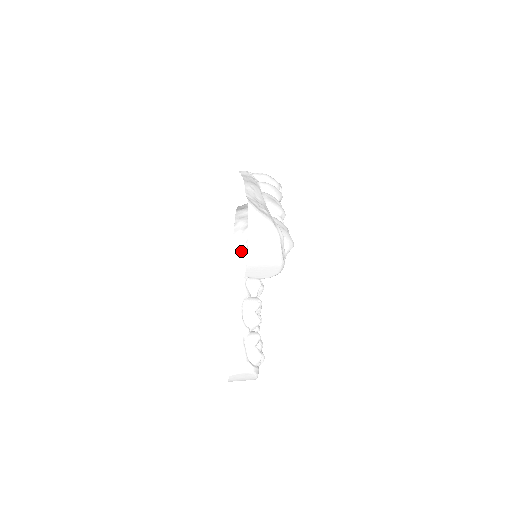
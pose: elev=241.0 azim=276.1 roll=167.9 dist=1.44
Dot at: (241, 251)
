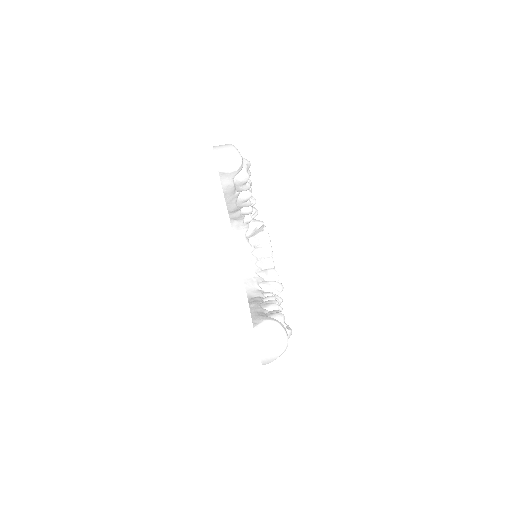
Dot at: (253, 285)
